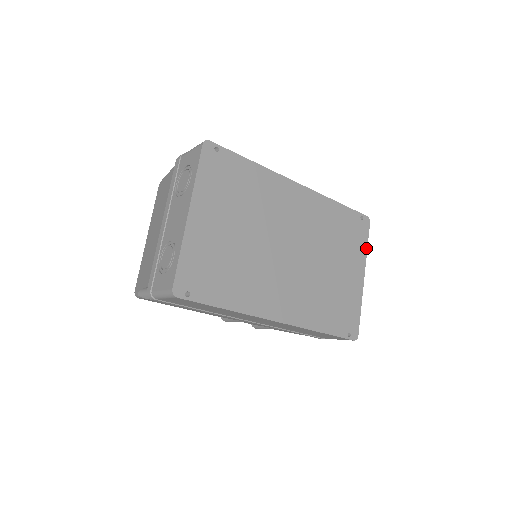
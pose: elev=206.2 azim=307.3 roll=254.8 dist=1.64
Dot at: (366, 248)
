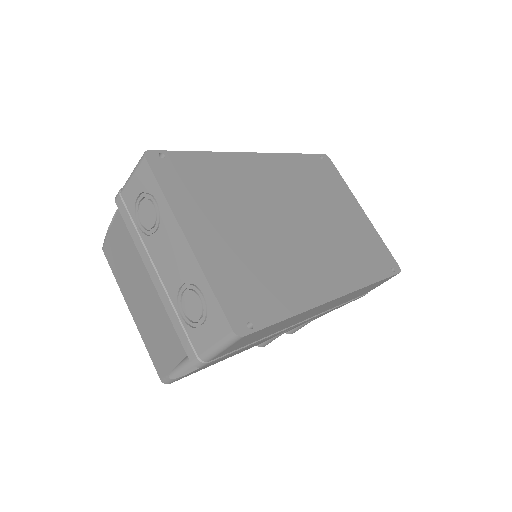
Dot at: (345, 183)
